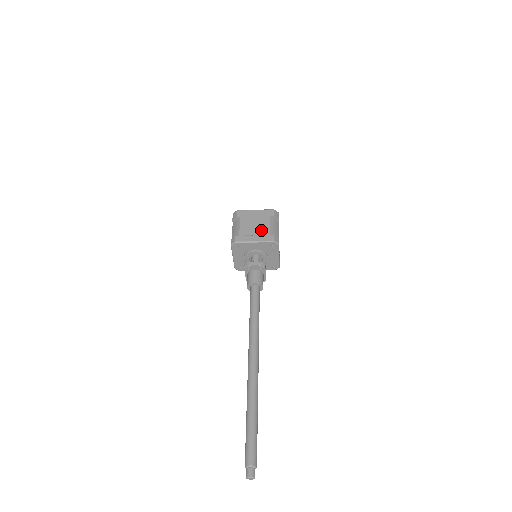
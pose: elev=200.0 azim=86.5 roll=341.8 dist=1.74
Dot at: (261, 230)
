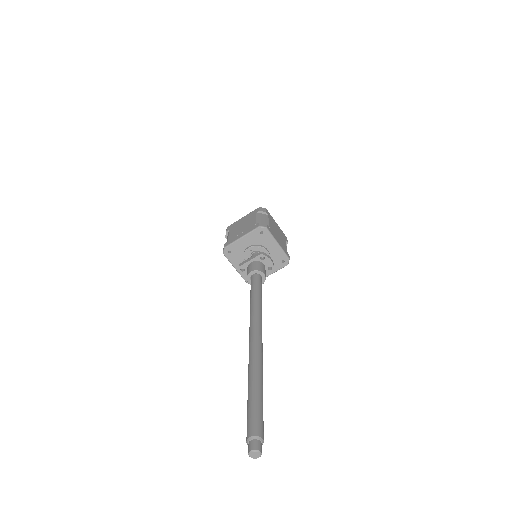
Dot at: (282, 241)
